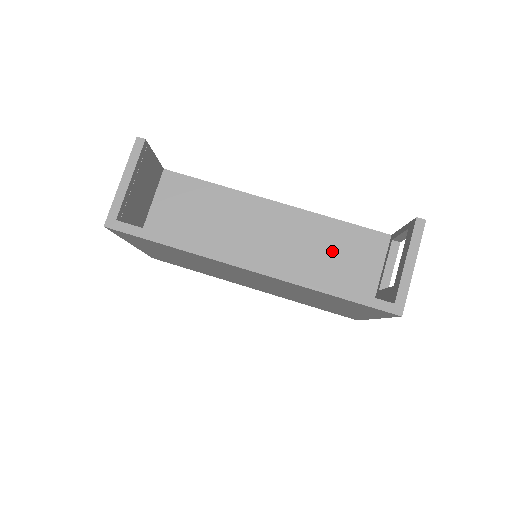
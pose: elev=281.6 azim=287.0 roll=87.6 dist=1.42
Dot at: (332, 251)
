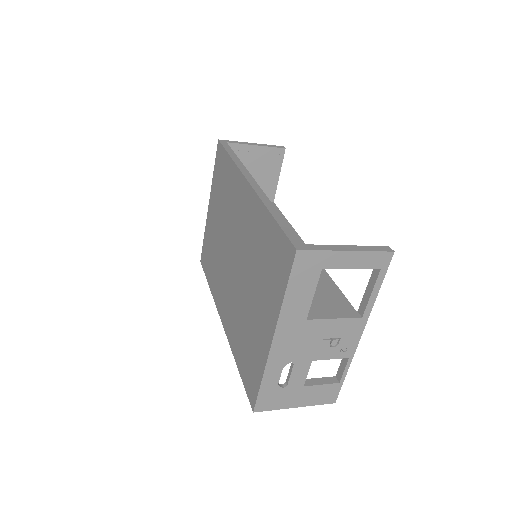
Dot at: occluded
